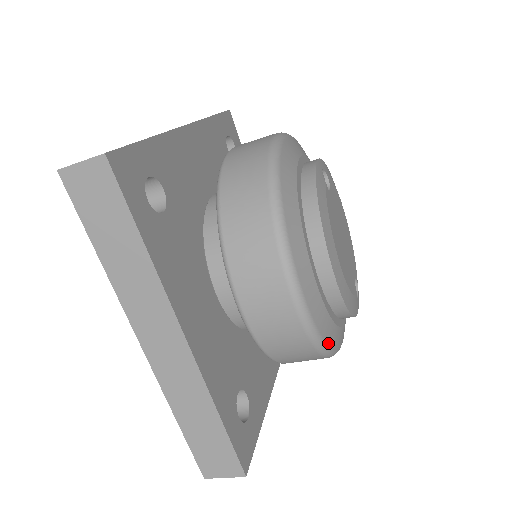
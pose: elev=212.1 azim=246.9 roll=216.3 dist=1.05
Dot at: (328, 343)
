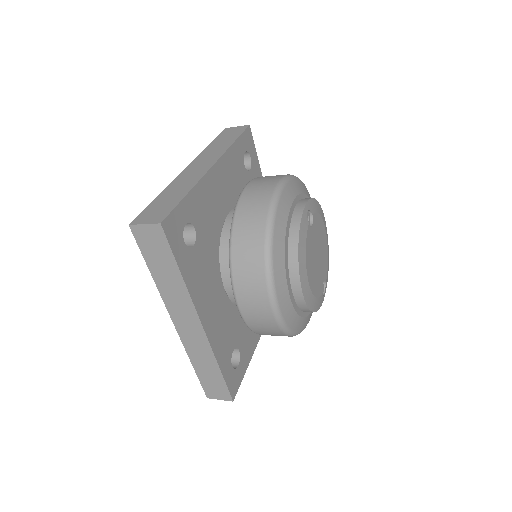
Dot at: (295, 330)
